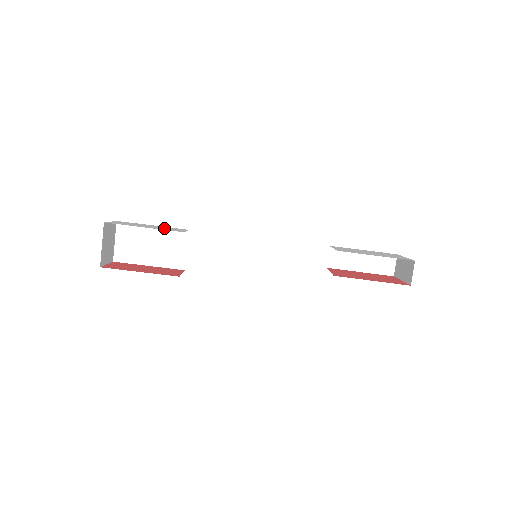
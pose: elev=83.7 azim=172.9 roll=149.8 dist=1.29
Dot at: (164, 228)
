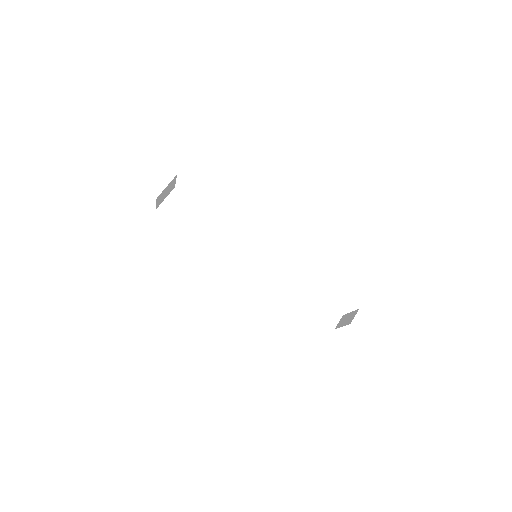
Dot at: occluded
